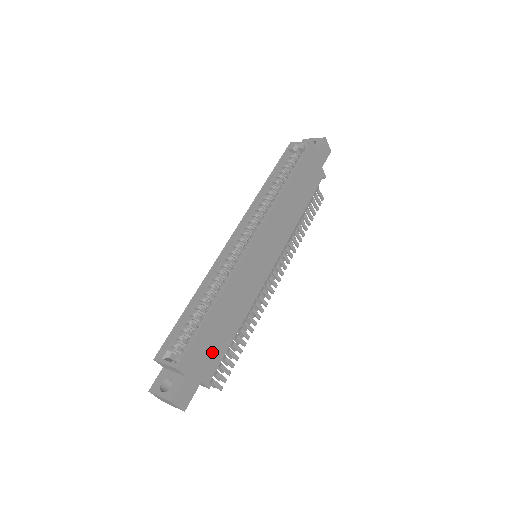
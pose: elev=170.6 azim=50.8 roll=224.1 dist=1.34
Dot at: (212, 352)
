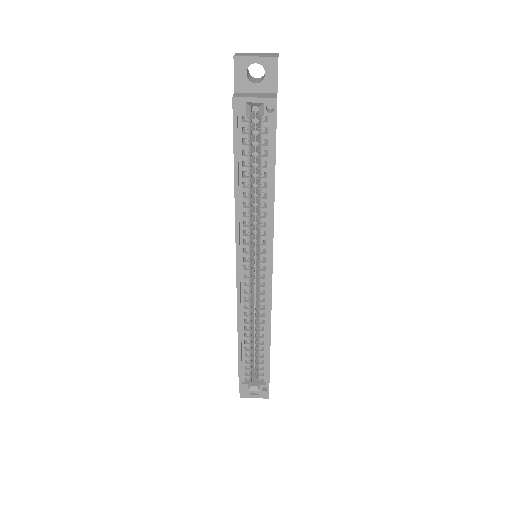
Dot at: occluded
